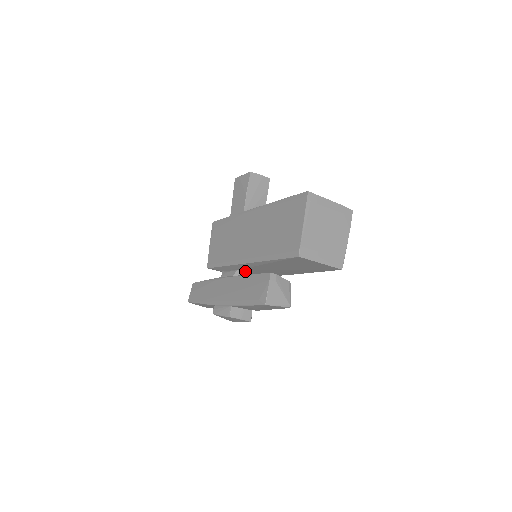
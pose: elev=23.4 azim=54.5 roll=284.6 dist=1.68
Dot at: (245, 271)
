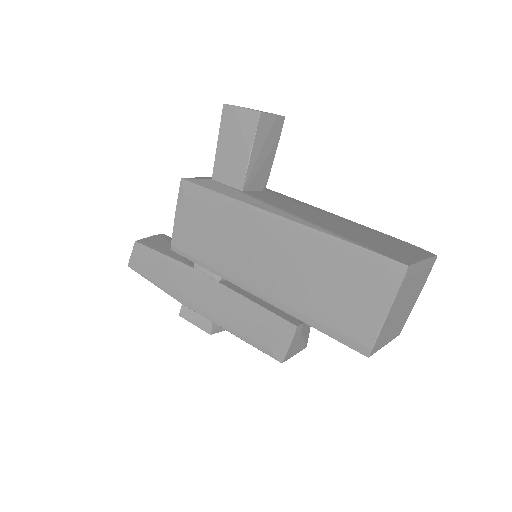
Dot at: occluded
